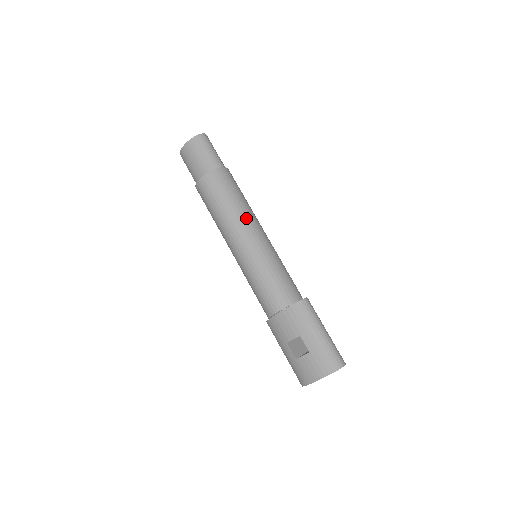
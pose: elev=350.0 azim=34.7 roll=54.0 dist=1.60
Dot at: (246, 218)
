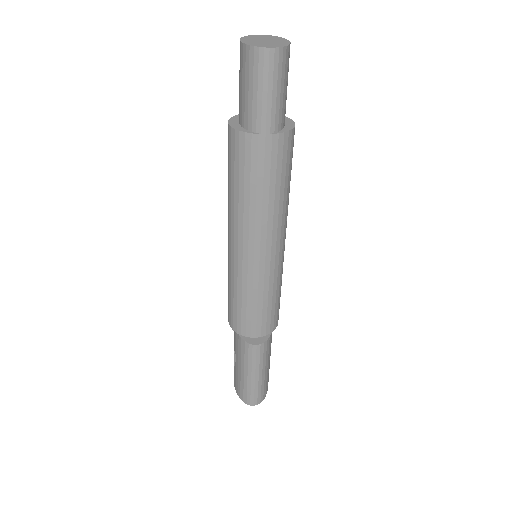
Dot at: (247, 227)
